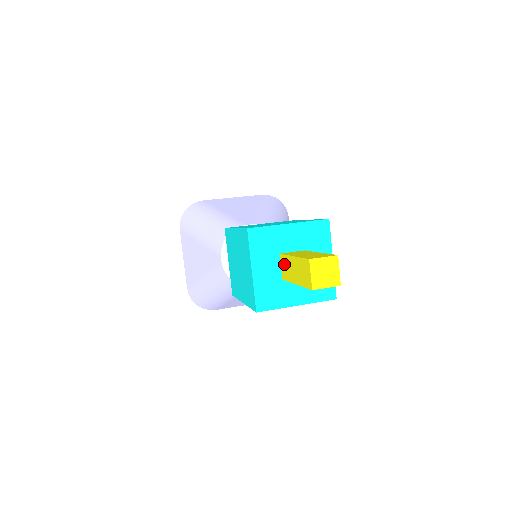
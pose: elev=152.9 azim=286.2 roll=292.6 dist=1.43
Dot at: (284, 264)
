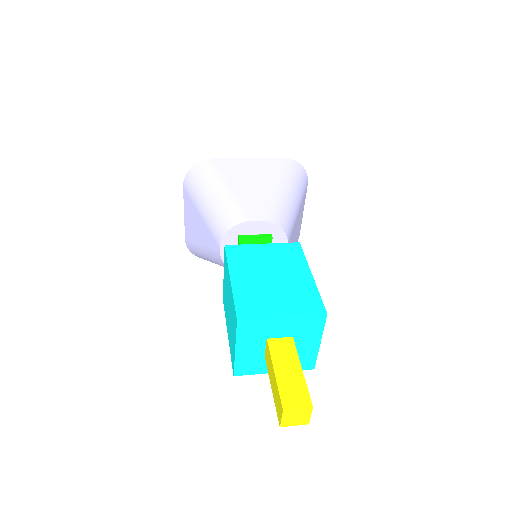
Dot at: (268, 354)
